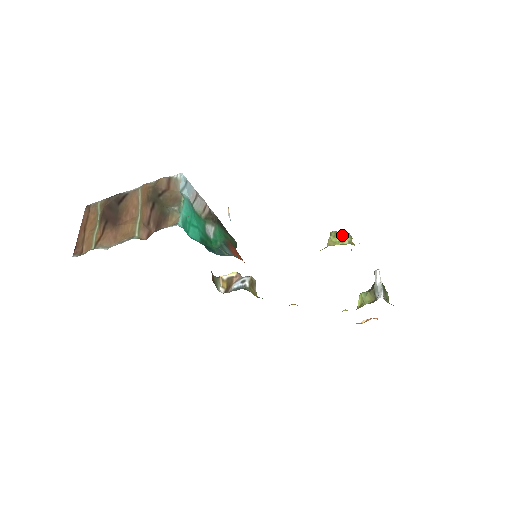
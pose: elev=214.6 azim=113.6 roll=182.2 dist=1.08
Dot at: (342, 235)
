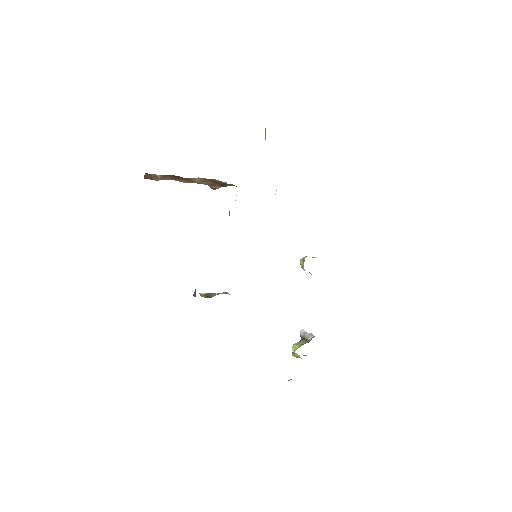
Dot at: occluded
